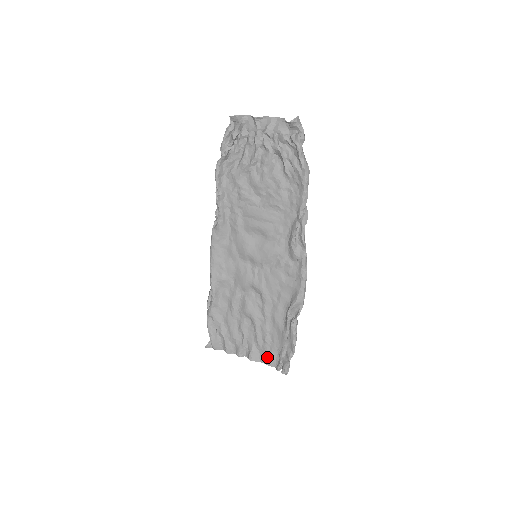
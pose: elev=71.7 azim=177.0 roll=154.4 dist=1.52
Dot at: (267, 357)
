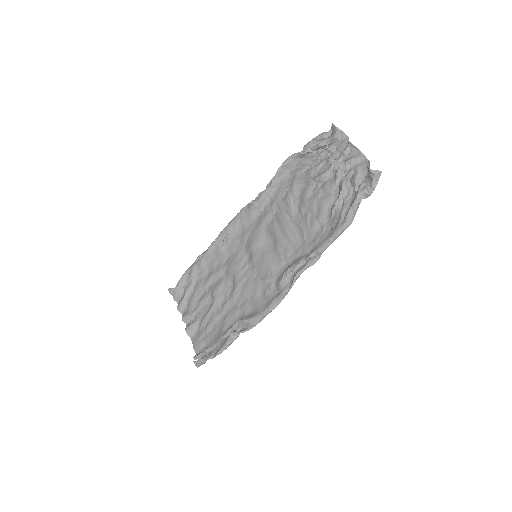
Dot at: (198, 340)
